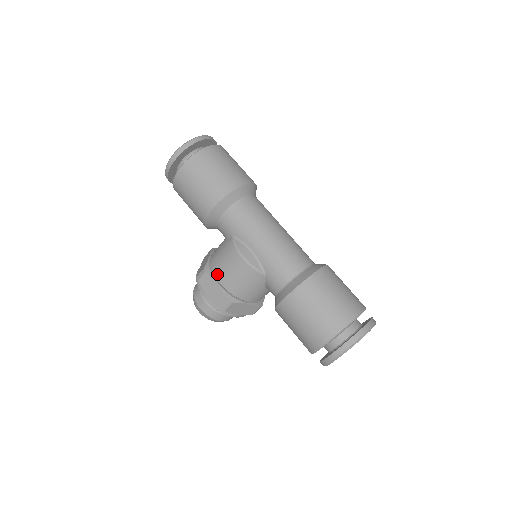
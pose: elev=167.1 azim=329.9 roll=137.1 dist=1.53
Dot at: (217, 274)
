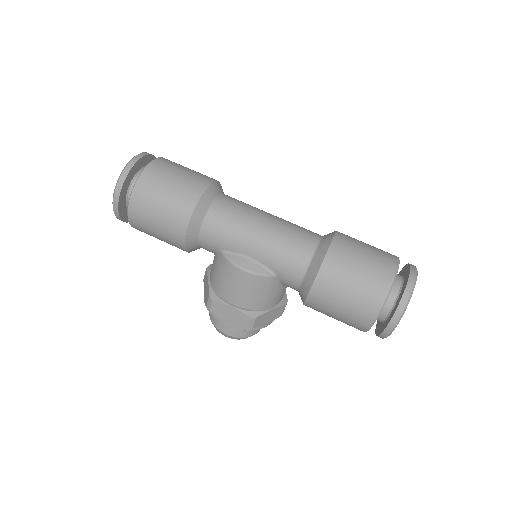
Dot at: (226, 297)
